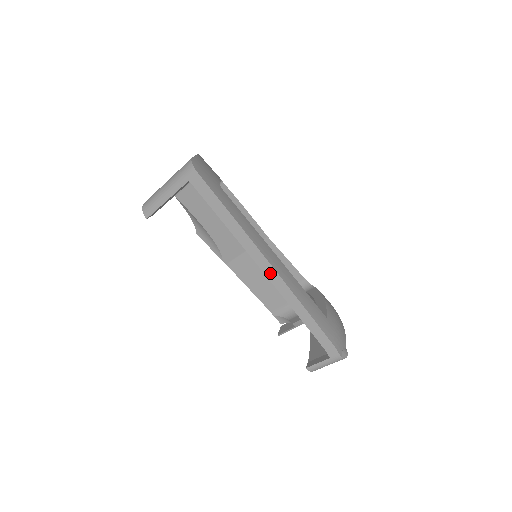
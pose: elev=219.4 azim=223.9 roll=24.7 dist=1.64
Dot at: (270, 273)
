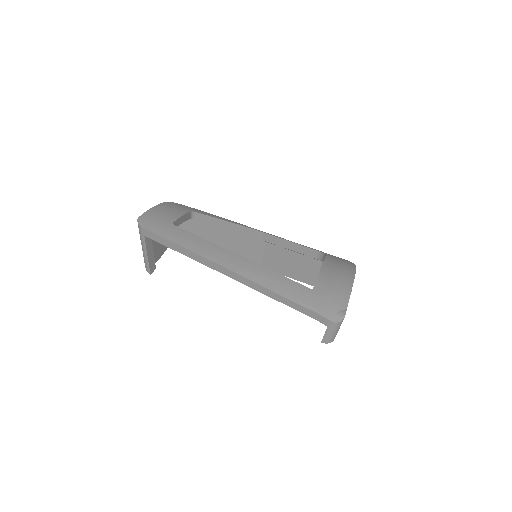
Dot at: (235, 277)
